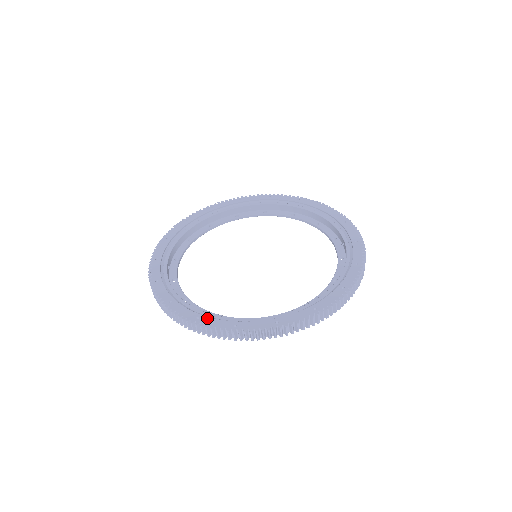
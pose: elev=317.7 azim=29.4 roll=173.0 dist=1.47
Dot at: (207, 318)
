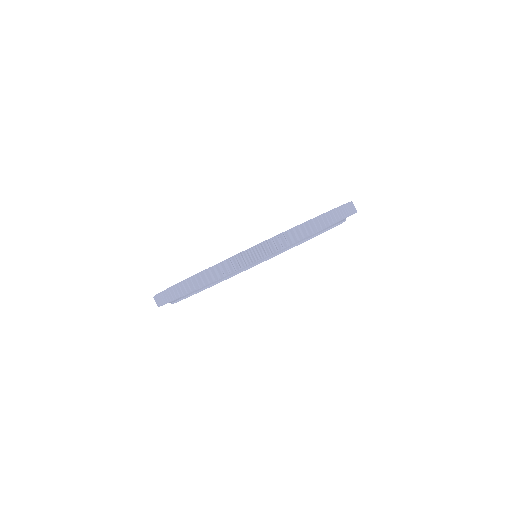
Dot at: occluded
